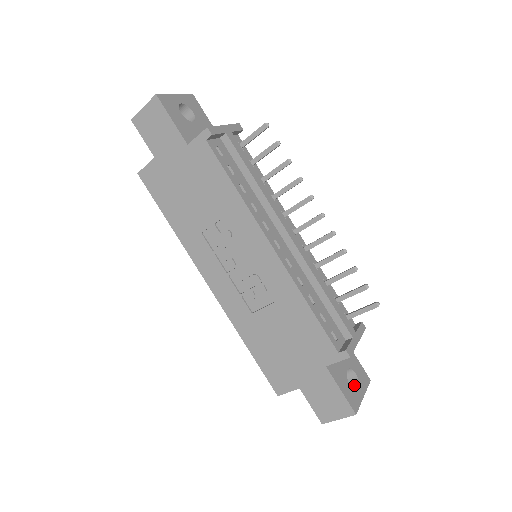
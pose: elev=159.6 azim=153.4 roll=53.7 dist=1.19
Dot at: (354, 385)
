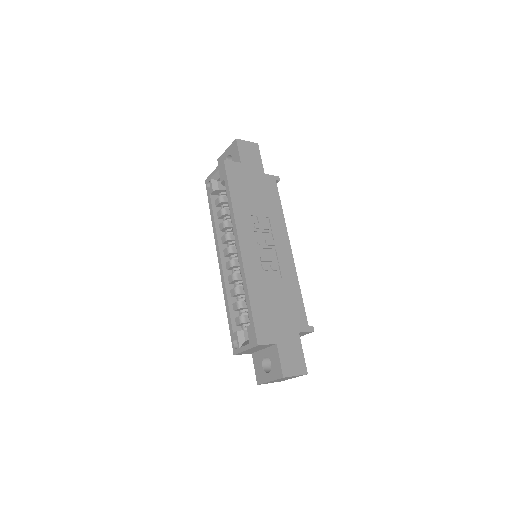
Dot at: occluded
